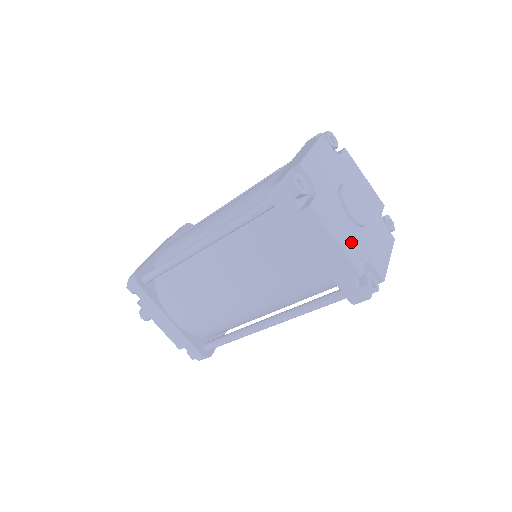
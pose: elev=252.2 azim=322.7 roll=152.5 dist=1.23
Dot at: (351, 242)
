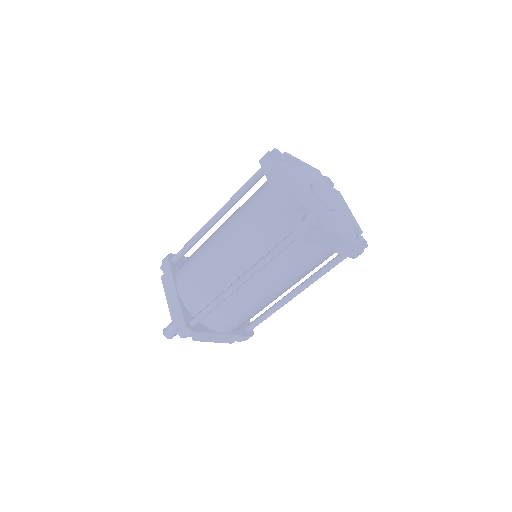
Dot at: (344, 227)
